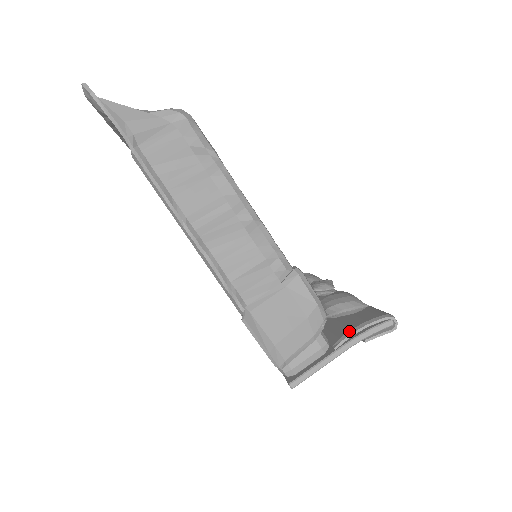
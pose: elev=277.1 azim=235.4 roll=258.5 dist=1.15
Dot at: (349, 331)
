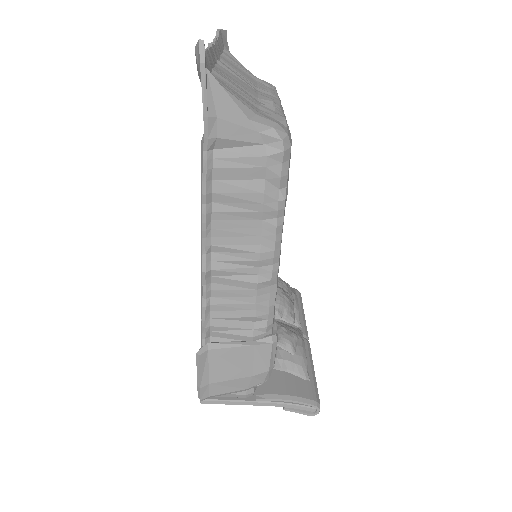
Dot at: (278, 394)
